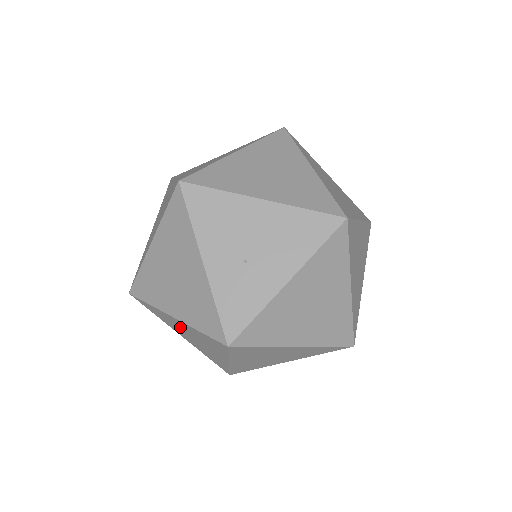
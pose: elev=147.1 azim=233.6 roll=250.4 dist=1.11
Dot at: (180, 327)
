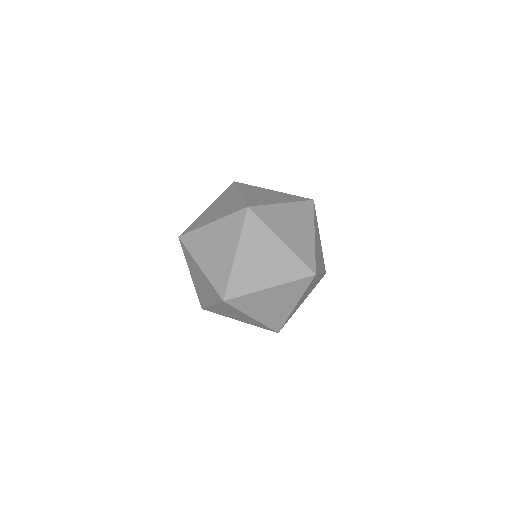
Dot at: occluded
